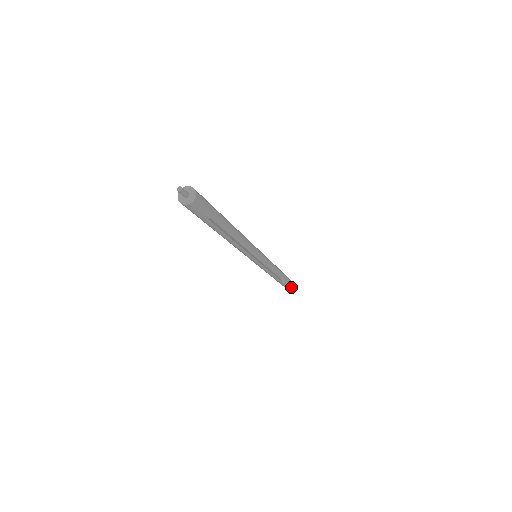
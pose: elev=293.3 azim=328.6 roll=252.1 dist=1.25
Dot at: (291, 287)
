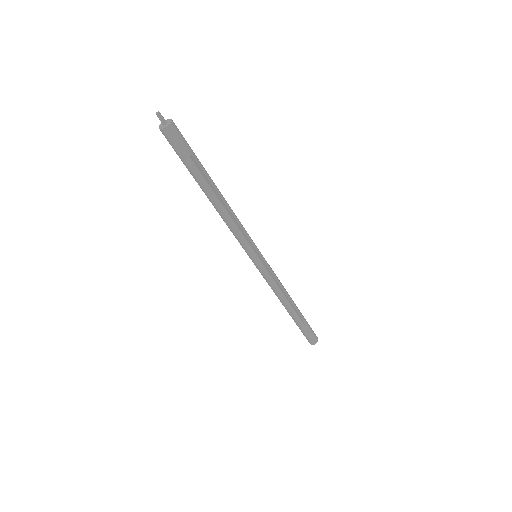
Dot at: (315, 339)
